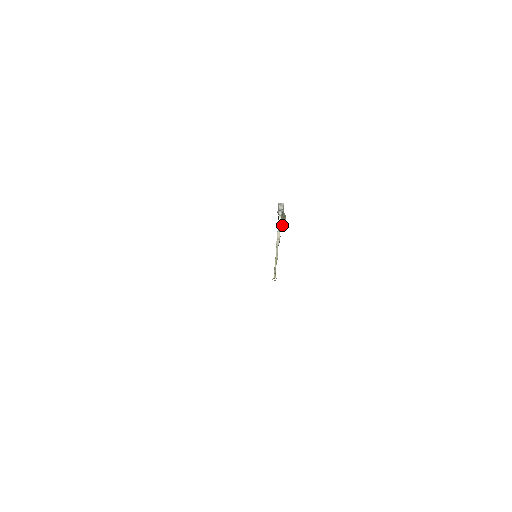
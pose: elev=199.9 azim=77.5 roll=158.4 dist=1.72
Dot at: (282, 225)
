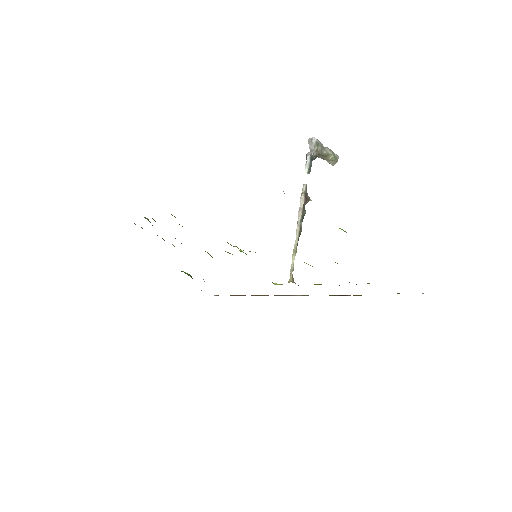
Dot at: (332, 163)
